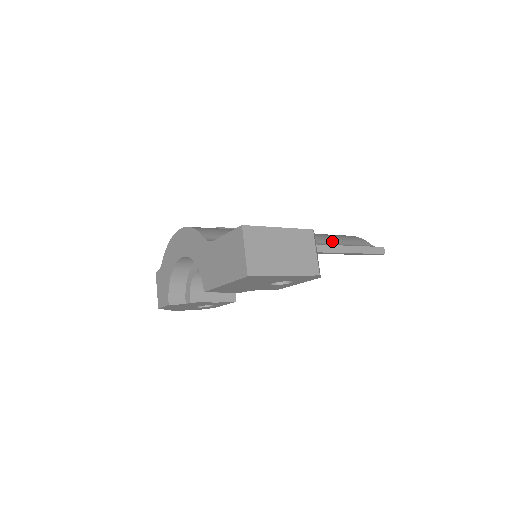
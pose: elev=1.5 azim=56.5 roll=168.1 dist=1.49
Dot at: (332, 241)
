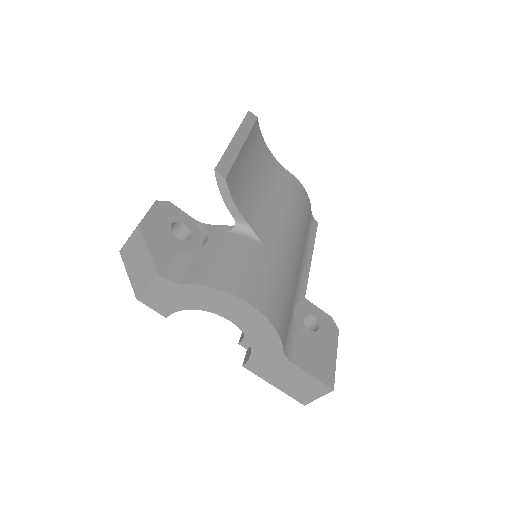
Dot at: occluded
